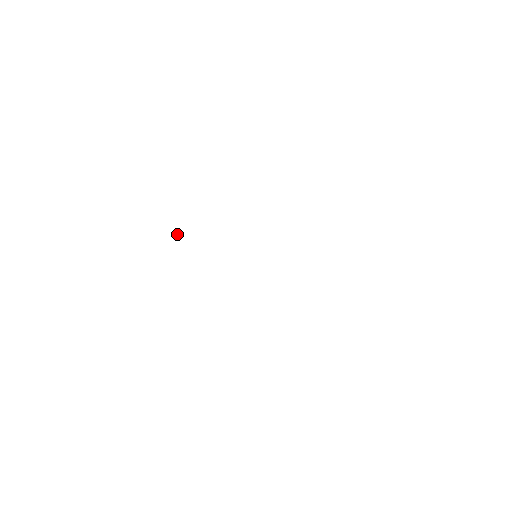
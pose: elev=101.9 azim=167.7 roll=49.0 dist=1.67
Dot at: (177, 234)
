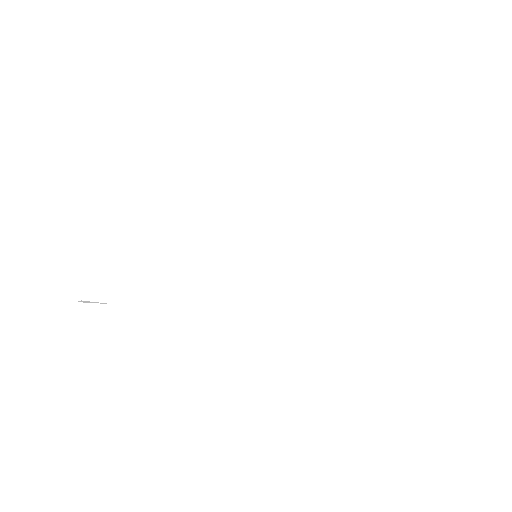
Dot at: occluded
